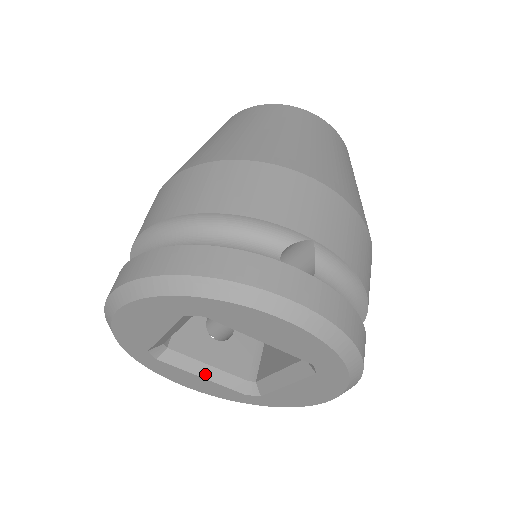
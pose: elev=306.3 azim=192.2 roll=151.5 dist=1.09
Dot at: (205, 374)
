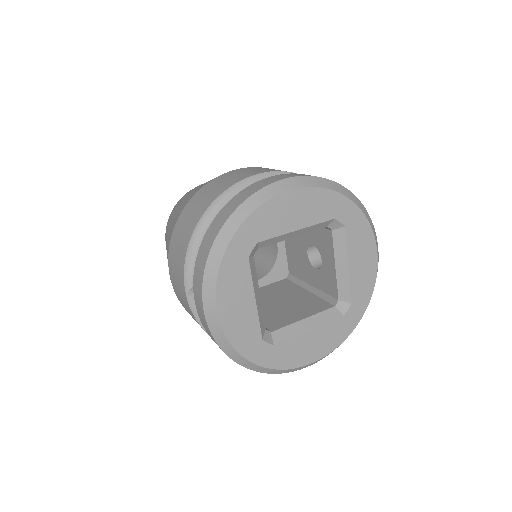
Dot at: (257, 299)
